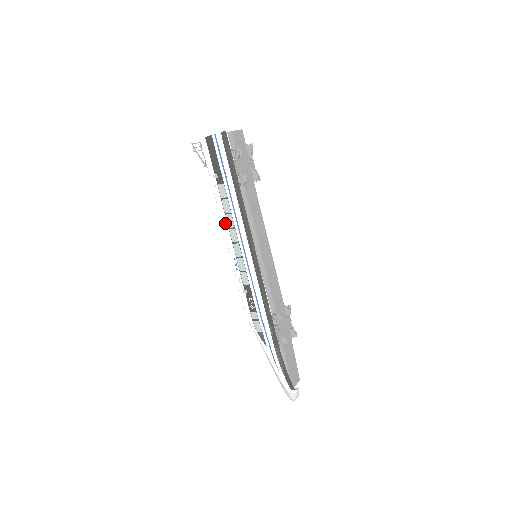
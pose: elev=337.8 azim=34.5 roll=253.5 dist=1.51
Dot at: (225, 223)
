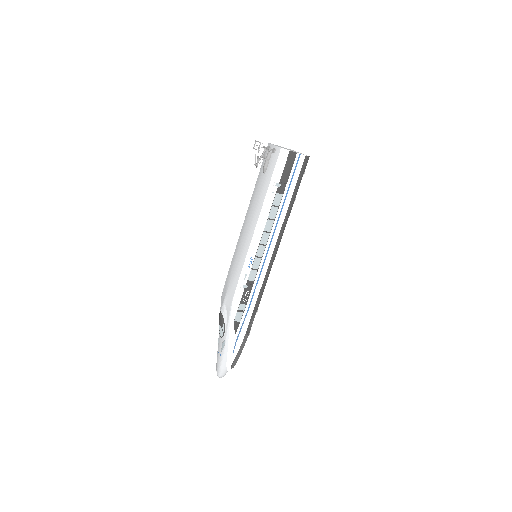
Dot at: (263, 226)
